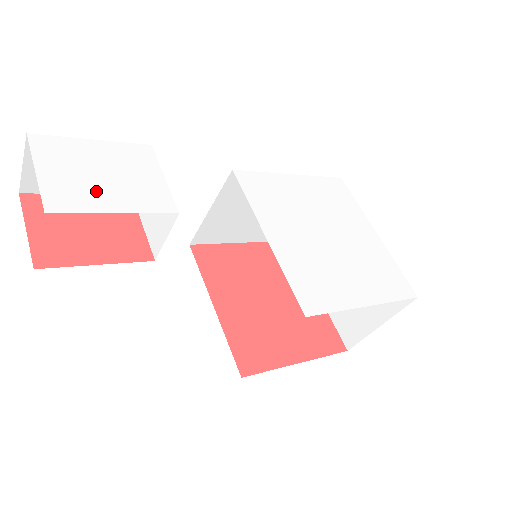
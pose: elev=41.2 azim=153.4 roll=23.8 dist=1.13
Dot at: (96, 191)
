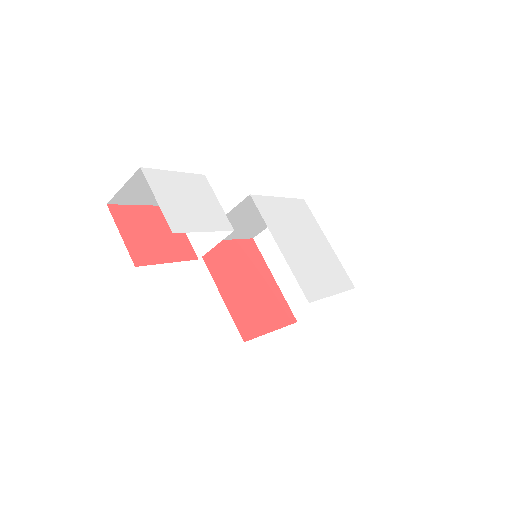
Dot at: (190, 215)
